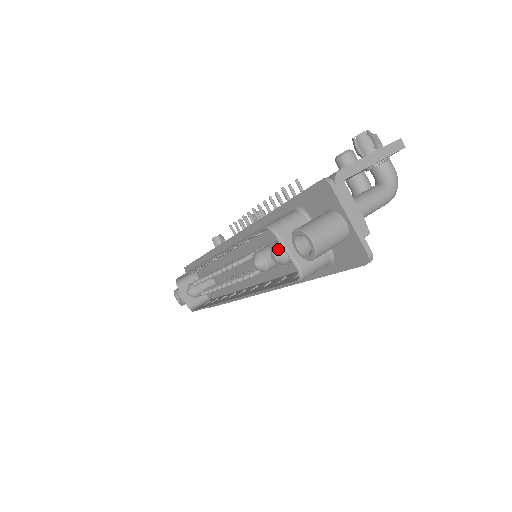
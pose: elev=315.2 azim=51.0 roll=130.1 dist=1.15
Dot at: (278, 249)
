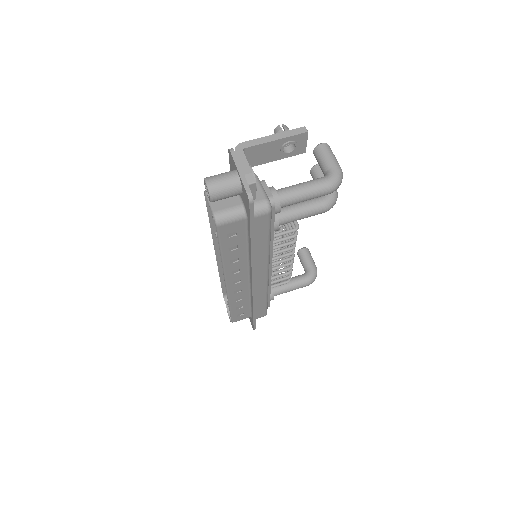
Dot at: occluded
